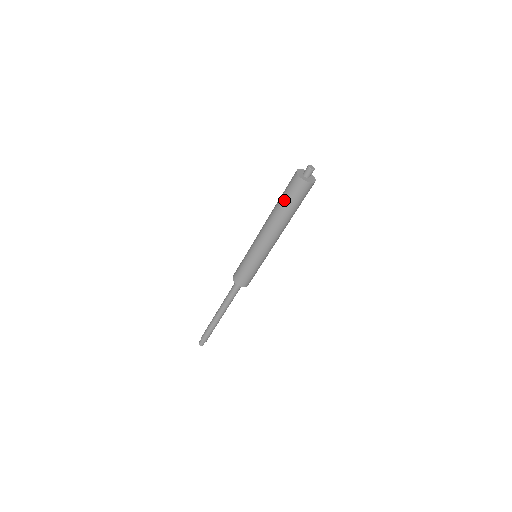
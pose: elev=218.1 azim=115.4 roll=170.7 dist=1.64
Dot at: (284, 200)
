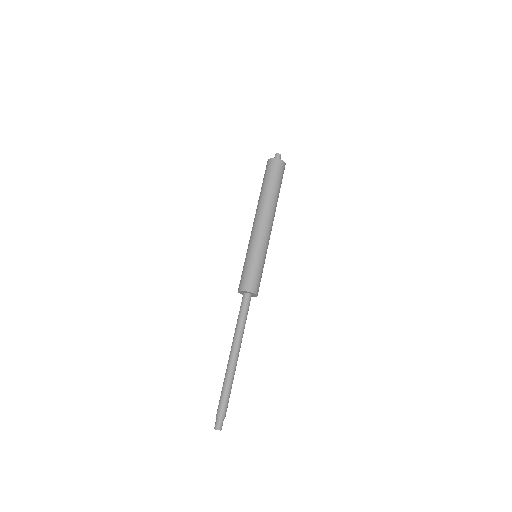
Dot at: (264, 182)
